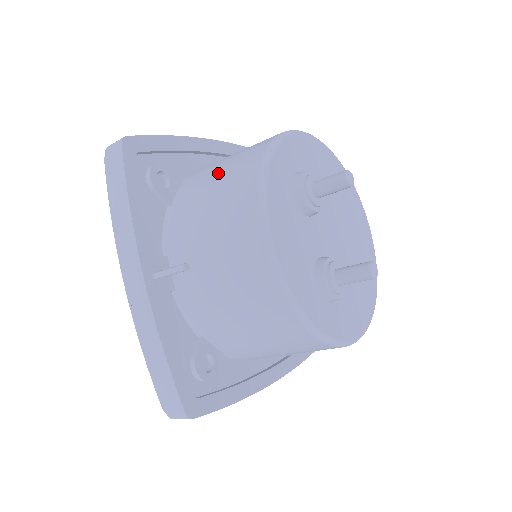
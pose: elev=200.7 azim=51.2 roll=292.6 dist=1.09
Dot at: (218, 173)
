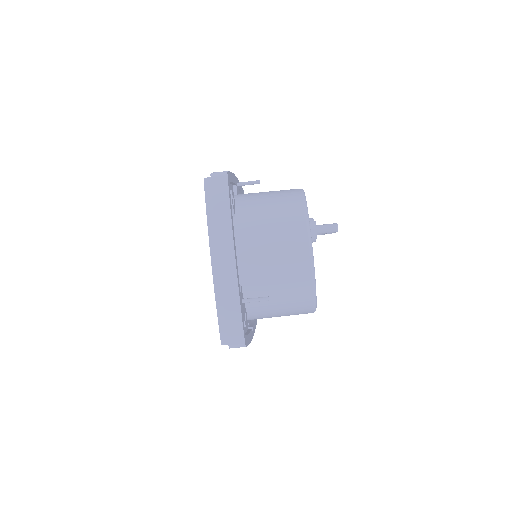
Dot at: occluded
